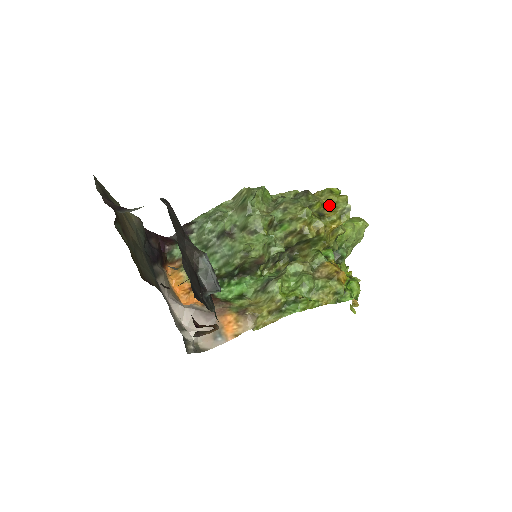
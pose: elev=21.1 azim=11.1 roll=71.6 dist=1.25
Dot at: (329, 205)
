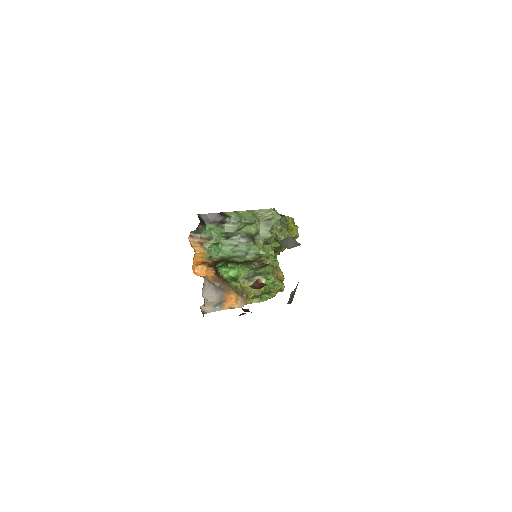
Dot at: (290, 230)
